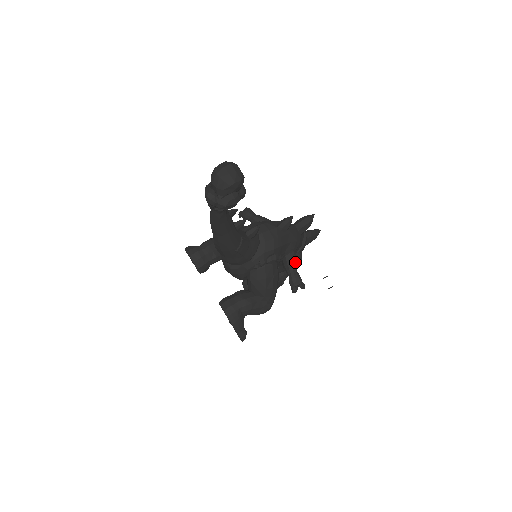
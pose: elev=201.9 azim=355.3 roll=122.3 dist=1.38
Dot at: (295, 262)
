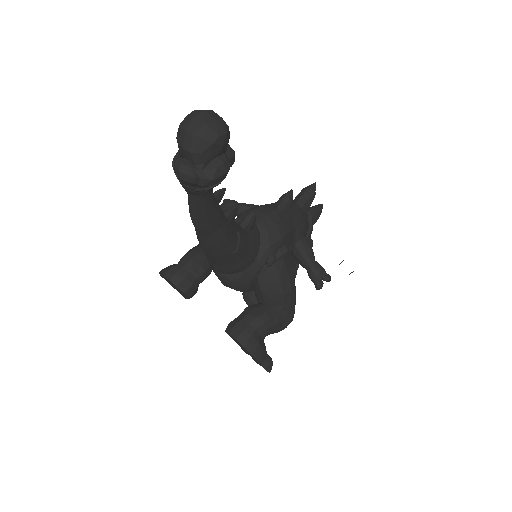
Dot at: (310, 249)
